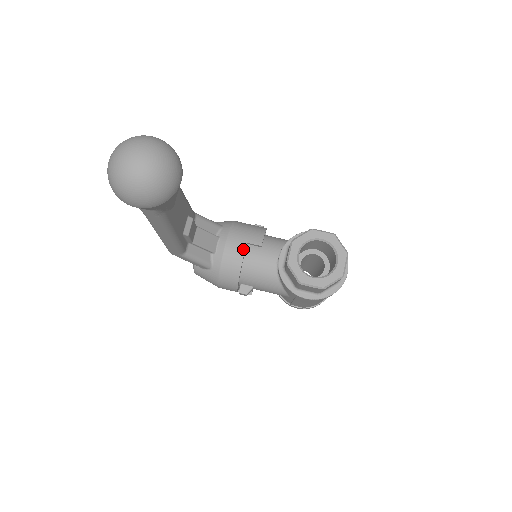
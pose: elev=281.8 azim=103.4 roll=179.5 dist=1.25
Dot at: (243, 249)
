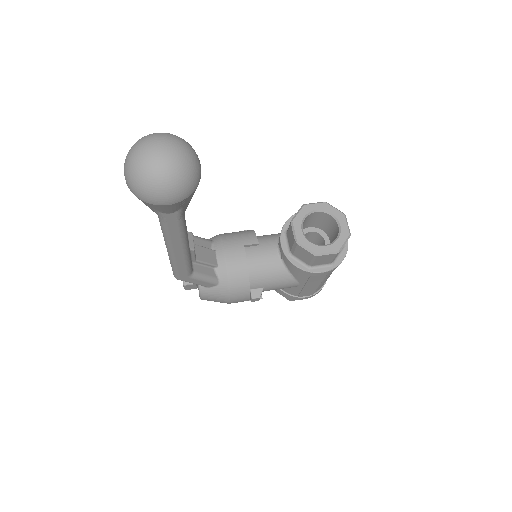
Dot at: (243, 252)
